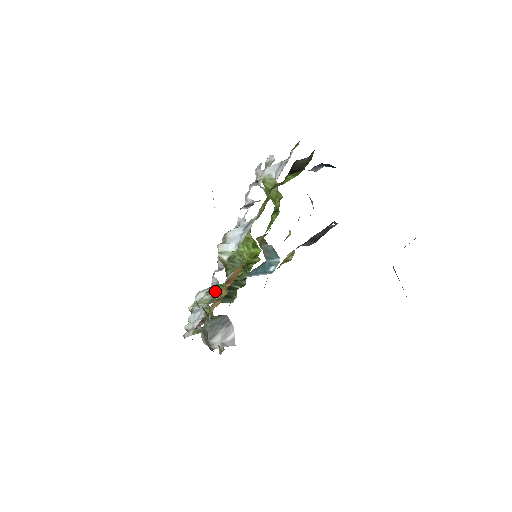
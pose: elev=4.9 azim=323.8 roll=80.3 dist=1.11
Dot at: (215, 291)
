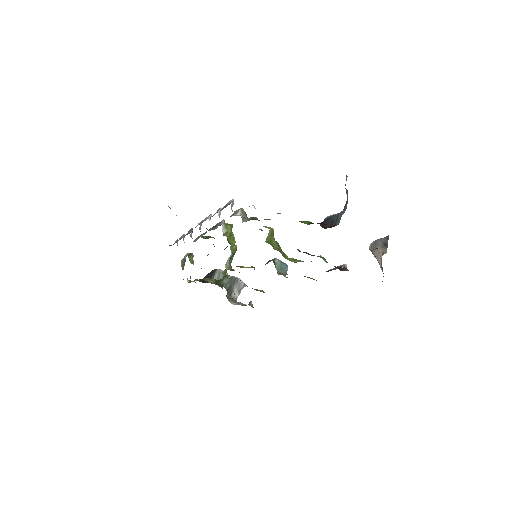
Dot at: occluded
